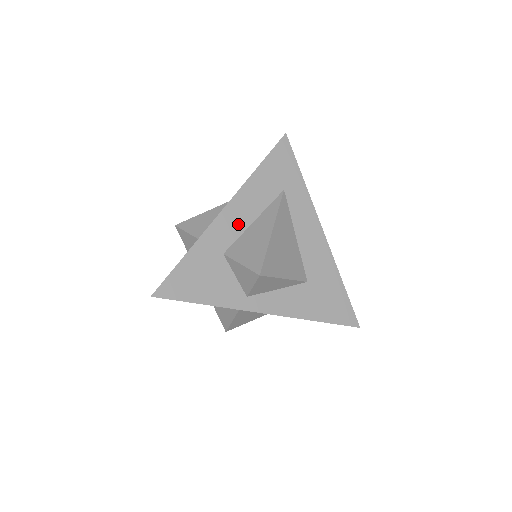
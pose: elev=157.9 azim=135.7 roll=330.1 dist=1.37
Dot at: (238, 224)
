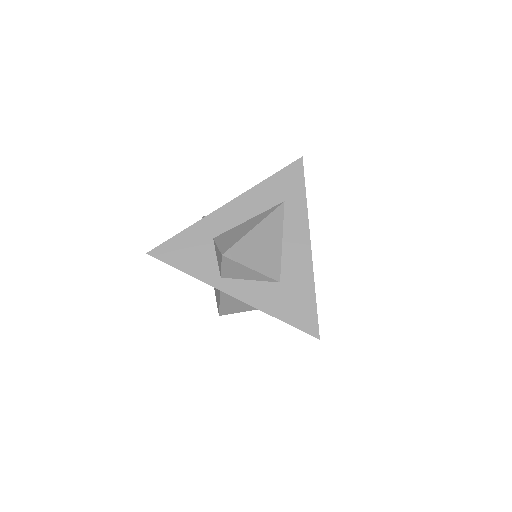
Dot at: (234, 219)
